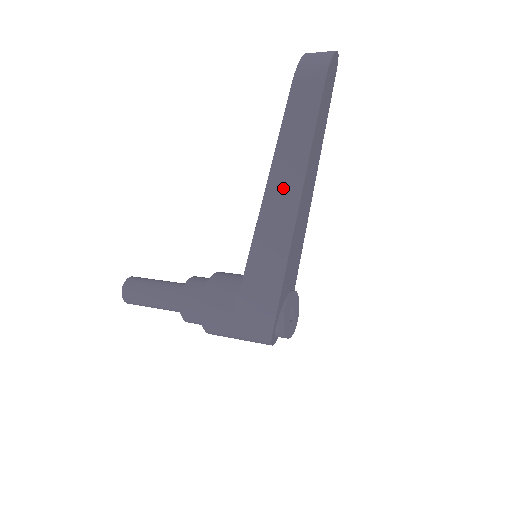
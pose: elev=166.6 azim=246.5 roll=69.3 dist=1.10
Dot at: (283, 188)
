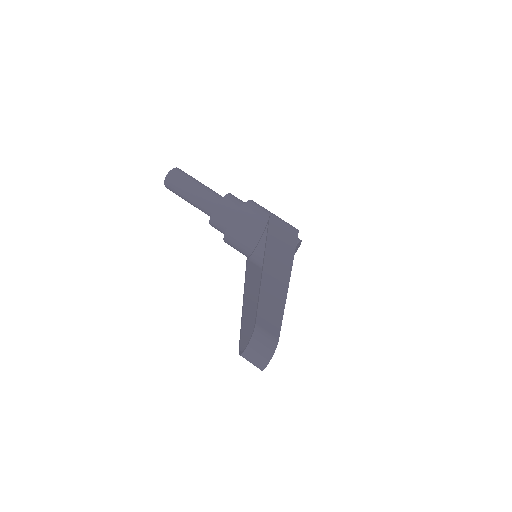
Dot at: (254, 316)
